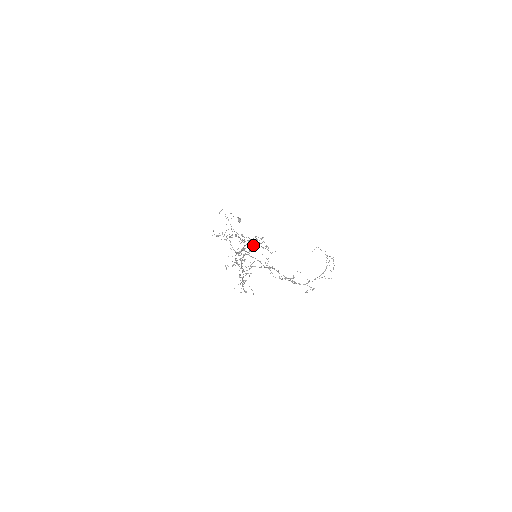
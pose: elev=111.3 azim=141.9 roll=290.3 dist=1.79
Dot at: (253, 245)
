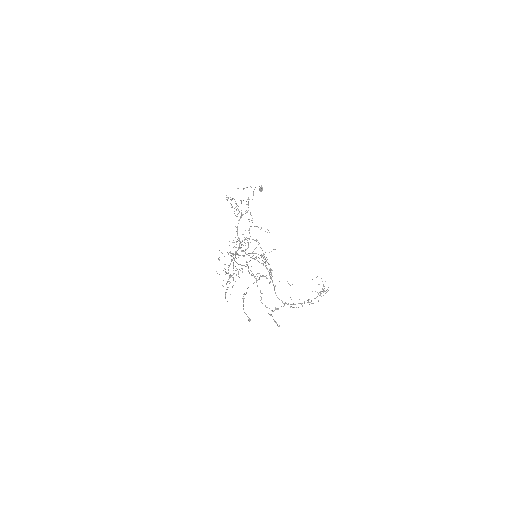
Dot at: (258, 273)
